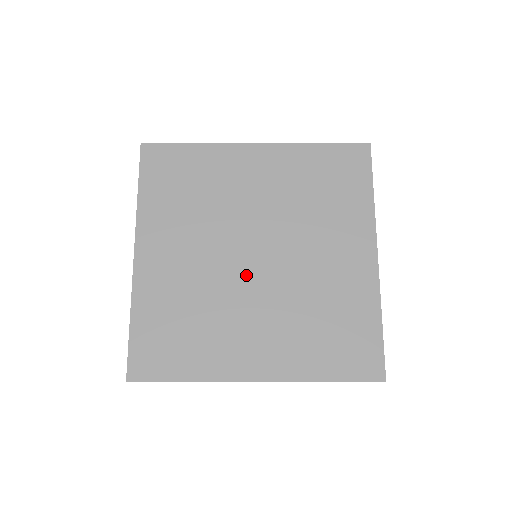
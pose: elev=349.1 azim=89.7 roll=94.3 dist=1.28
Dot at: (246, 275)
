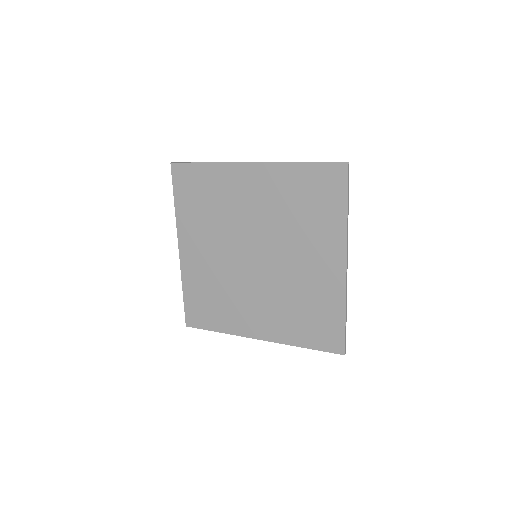
Dot at: (249, 270)
